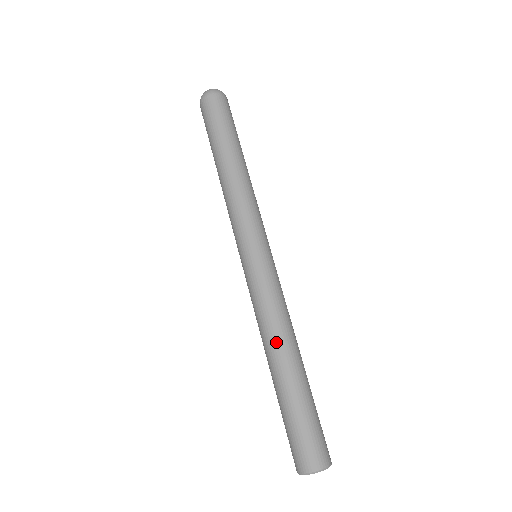
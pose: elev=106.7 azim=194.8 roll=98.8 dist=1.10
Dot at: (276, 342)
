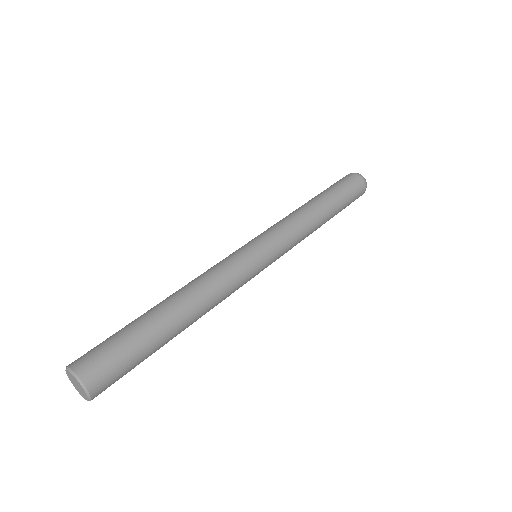
Dot at: (187, 289)
